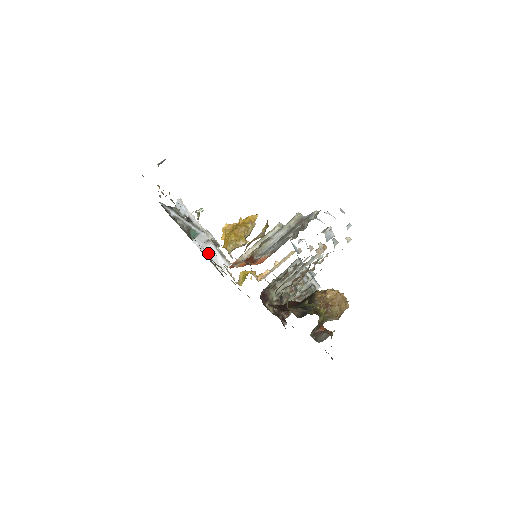
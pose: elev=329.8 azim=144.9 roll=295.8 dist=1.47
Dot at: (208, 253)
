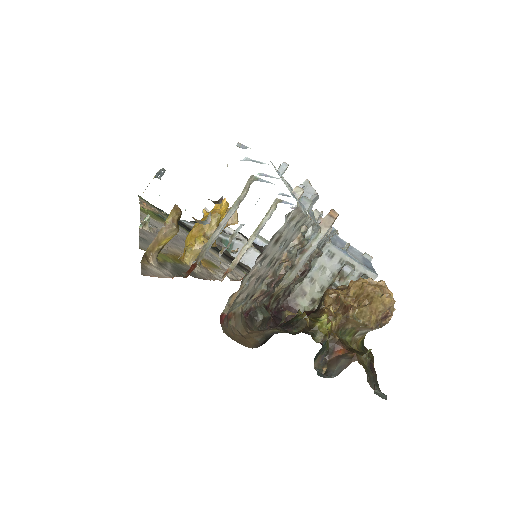
Dot at: (253, 264)
